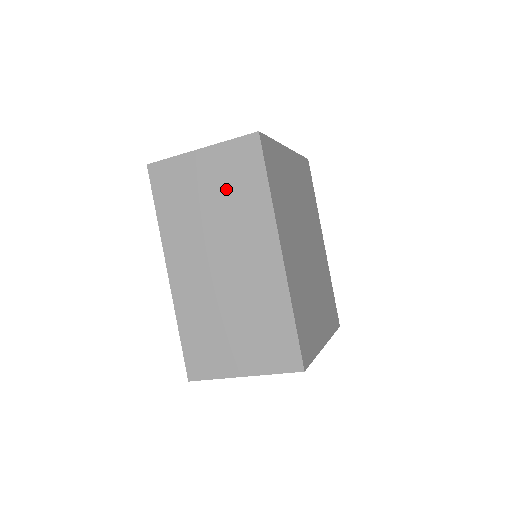
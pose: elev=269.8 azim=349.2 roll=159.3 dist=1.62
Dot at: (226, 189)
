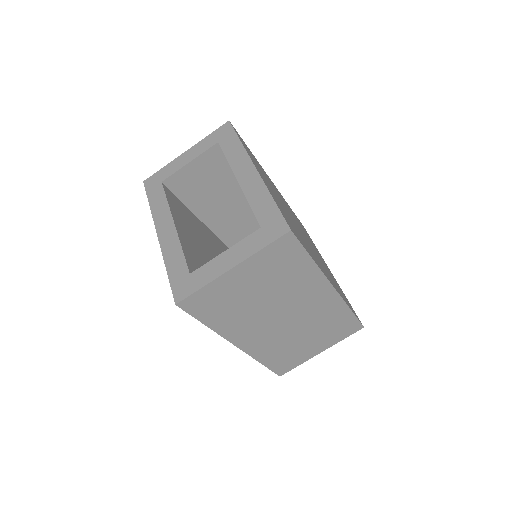
Dot at: (272, 280)
